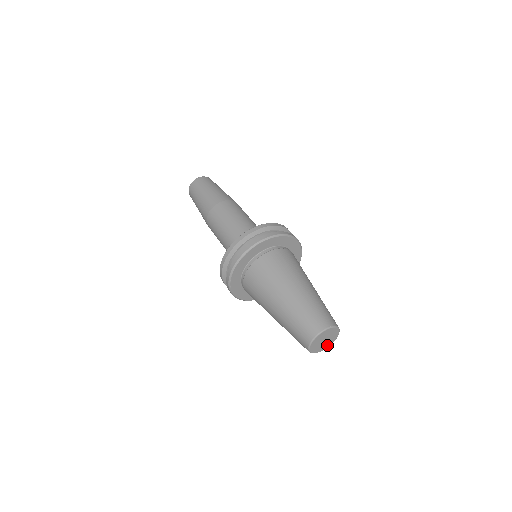
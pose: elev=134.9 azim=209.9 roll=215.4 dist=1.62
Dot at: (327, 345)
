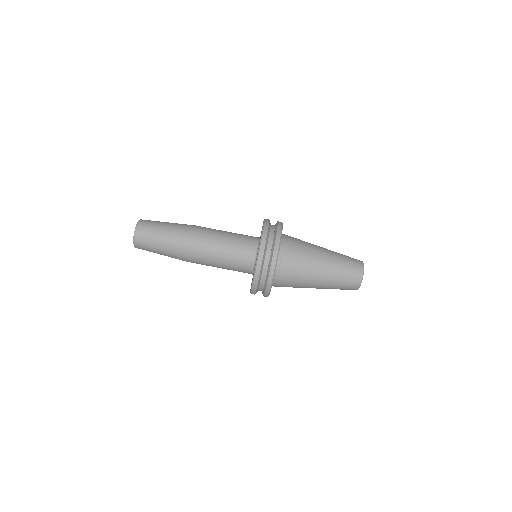
Dot at: occluded
